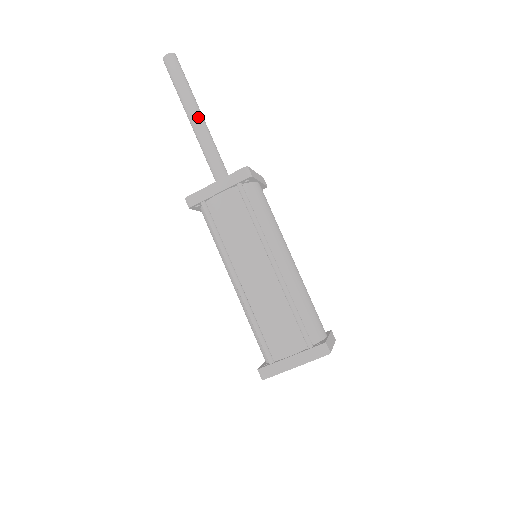
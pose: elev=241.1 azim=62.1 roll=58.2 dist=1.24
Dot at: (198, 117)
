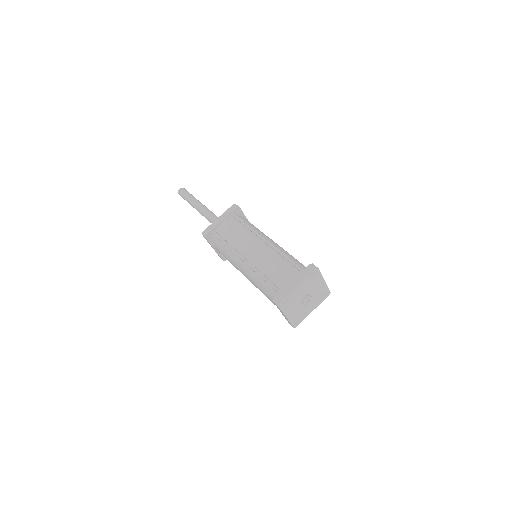
Dot at: (203, 206)
